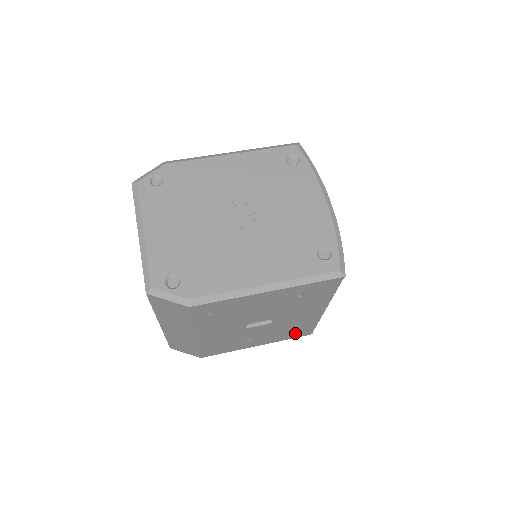
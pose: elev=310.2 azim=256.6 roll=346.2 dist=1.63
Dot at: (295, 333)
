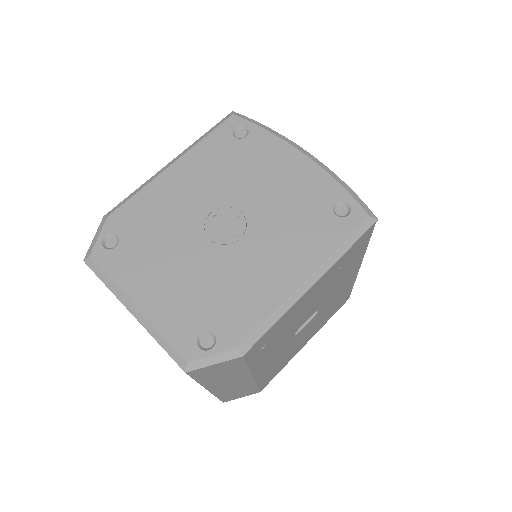
Dot at: (336, 307)
